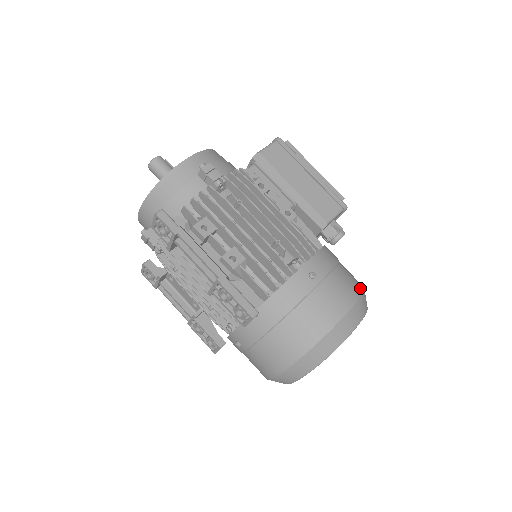
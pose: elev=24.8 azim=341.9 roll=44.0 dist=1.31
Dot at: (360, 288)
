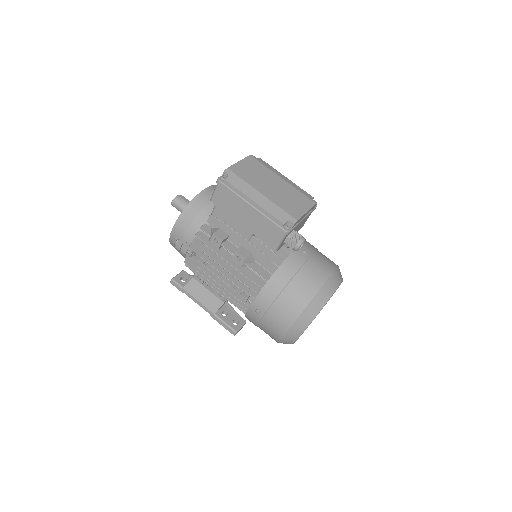
Dot at: (301, 308)
